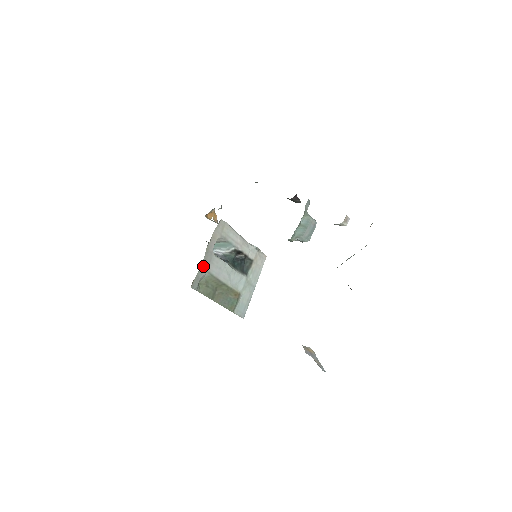
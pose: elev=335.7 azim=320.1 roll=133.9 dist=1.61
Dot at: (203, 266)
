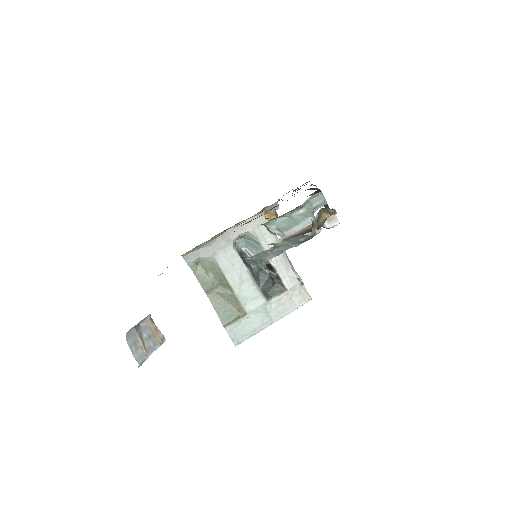
Dot at: (211, 246)
